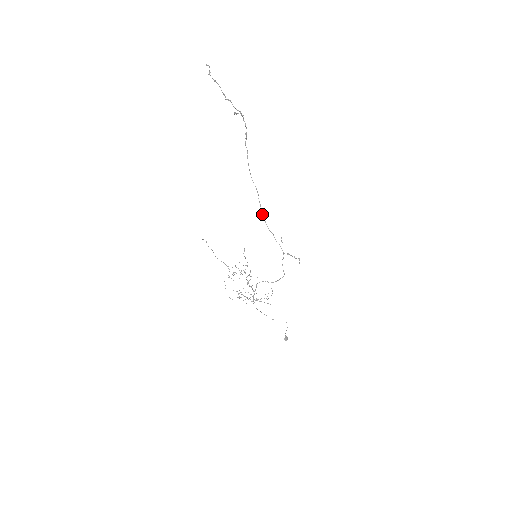
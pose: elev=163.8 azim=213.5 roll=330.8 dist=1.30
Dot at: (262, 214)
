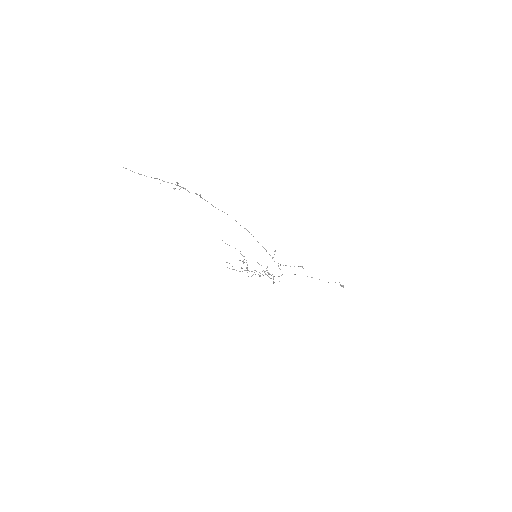
Dot at: occluded
